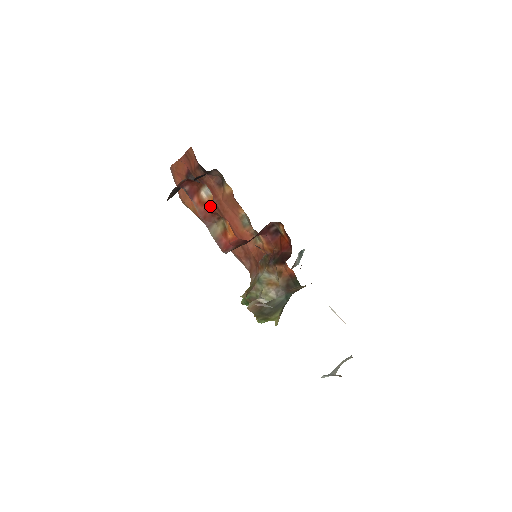
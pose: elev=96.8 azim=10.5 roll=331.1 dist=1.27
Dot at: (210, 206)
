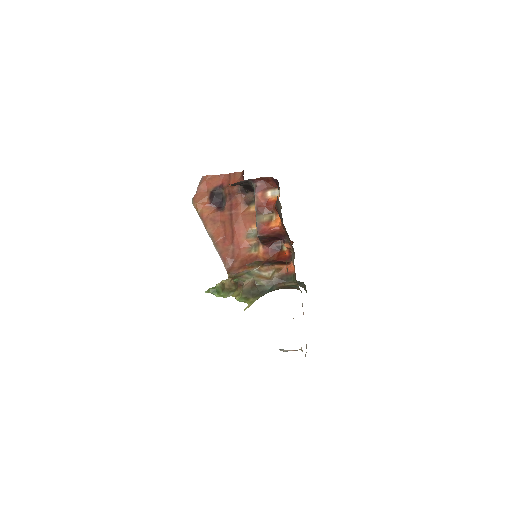
Dot at: (270, 202)
